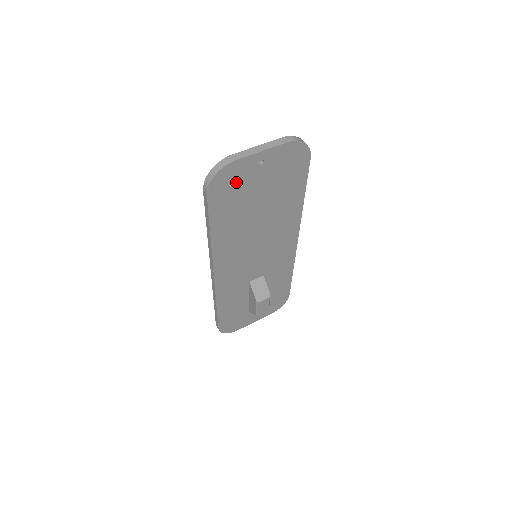
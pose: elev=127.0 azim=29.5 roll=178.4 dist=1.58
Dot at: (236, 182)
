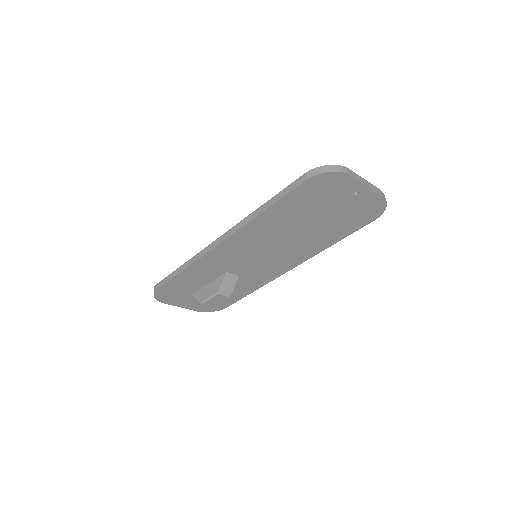
Dot at: (329, 190)
